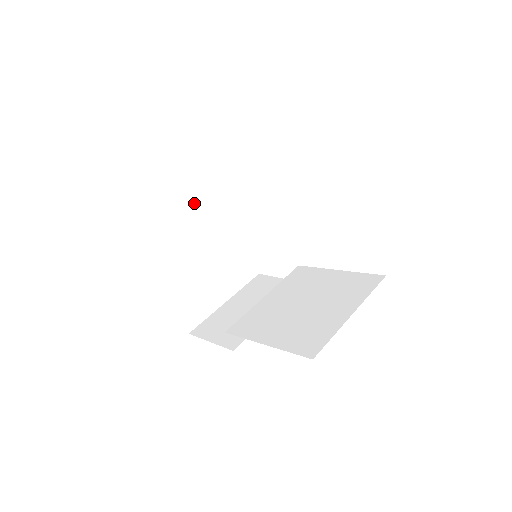
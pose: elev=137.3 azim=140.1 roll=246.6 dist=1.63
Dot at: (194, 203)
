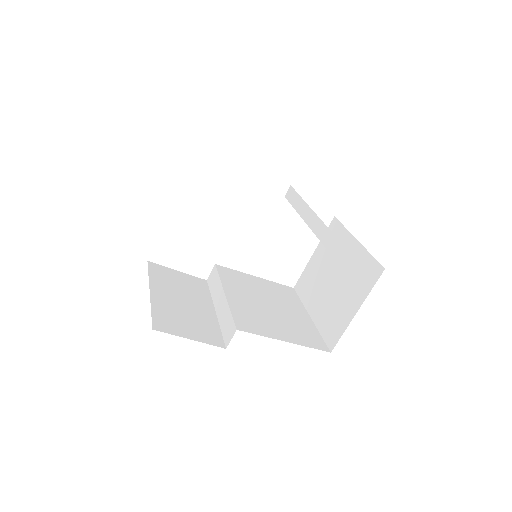
Dot at: occluded
